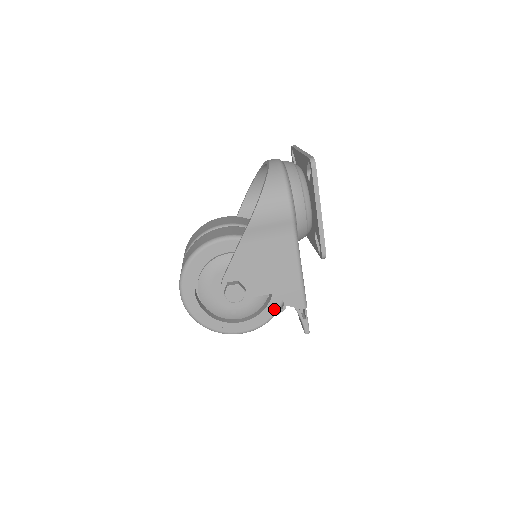
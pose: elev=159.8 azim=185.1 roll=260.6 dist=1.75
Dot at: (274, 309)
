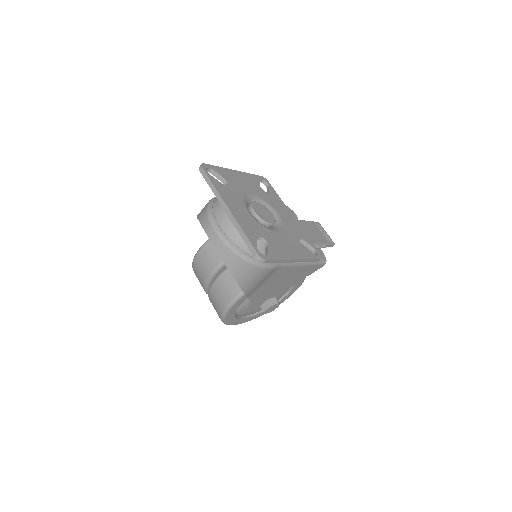
Dot at: (303, 278)
